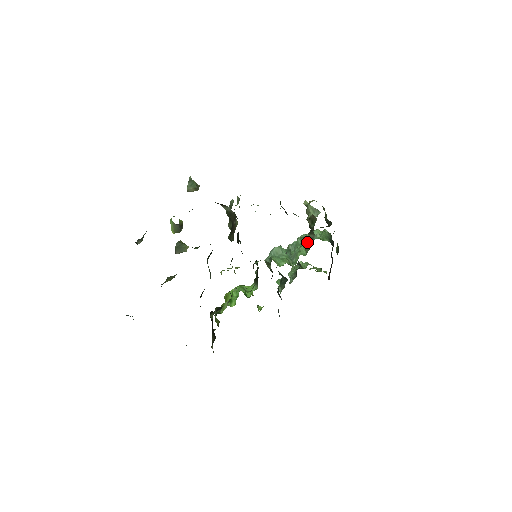
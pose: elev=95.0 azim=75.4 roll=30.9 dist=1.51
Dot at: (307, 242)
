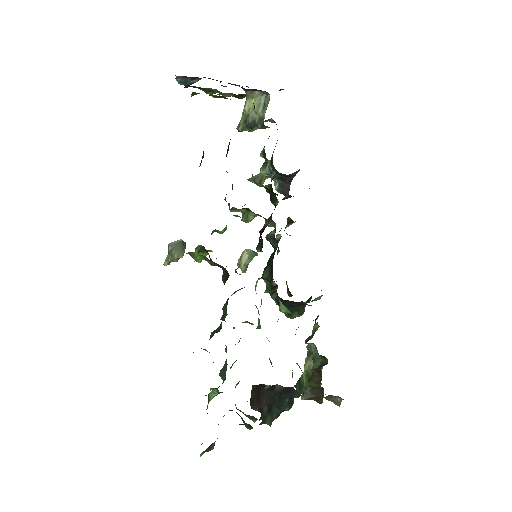
Dot at: occluded
